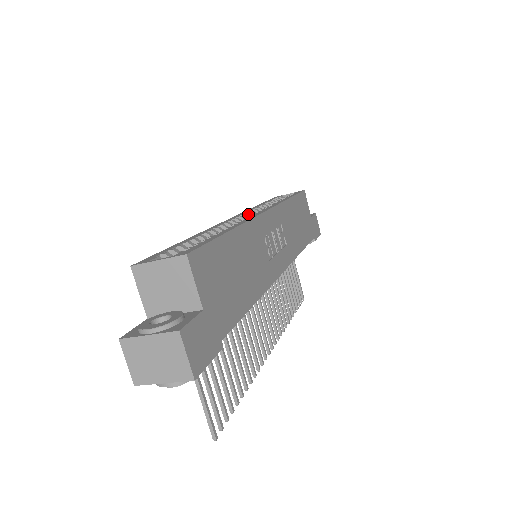
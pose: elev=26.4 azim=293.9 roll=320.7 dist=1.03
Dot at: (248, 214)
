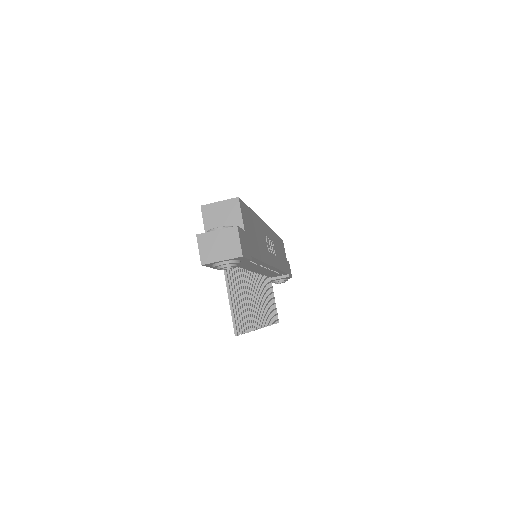
Dot at: occluded
